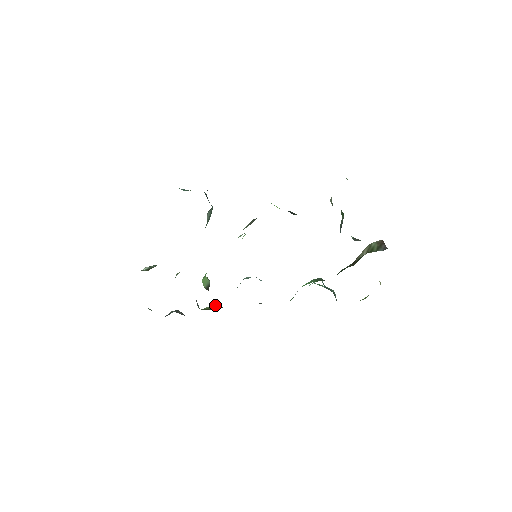
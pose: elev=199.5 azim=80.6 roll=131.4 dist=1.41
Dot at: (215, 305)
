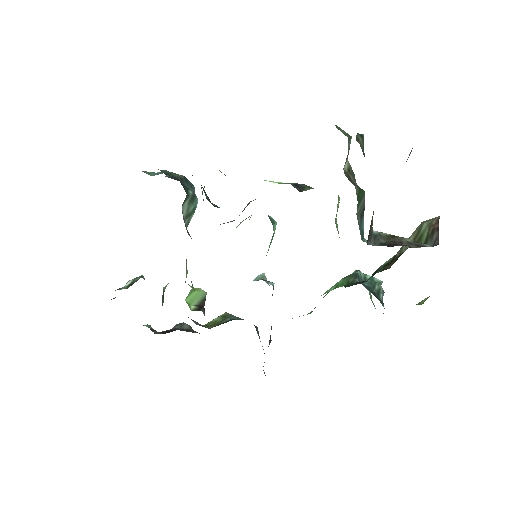
Dot at: (224, 315)
